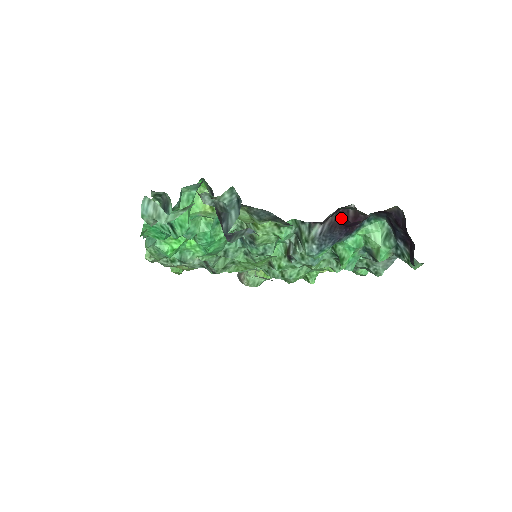
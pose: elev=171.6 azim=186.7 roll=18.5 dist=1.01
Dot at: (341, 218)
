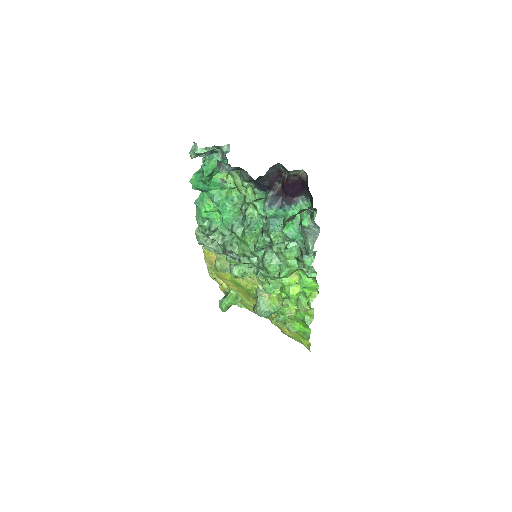
Dot at: (283, 186)
